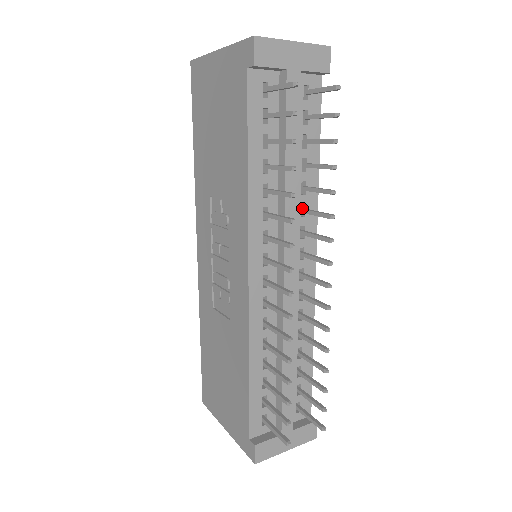
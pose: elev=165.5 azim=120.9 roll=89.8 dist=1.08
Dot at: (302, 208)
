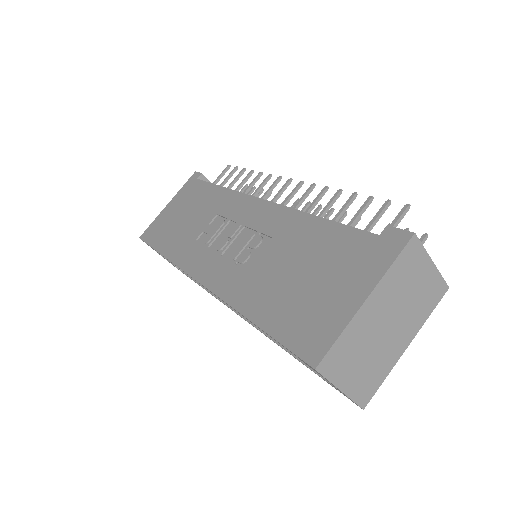
Dot at: occluded
